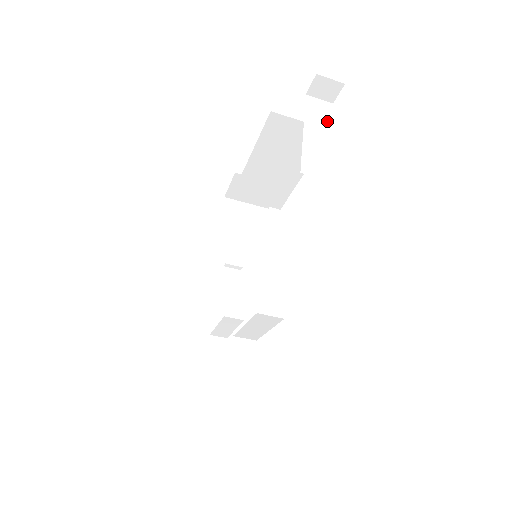
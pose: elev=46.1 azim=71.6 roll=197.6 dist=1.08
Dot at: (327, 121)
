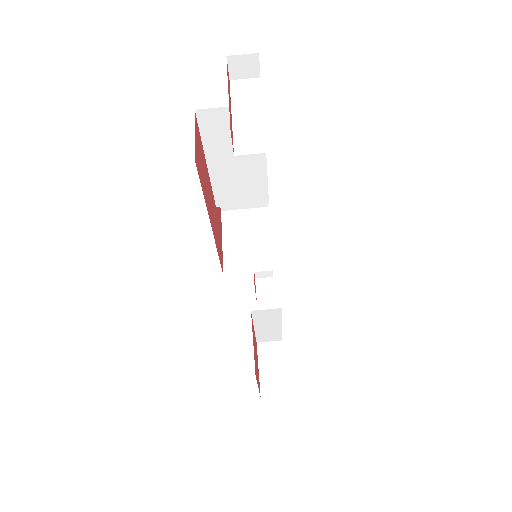
Dot at: (256, 96)
